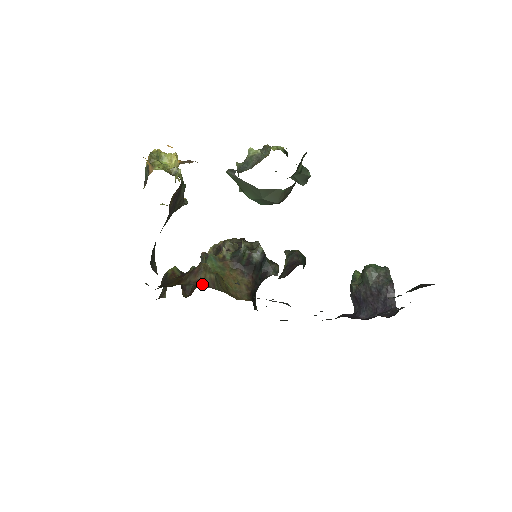
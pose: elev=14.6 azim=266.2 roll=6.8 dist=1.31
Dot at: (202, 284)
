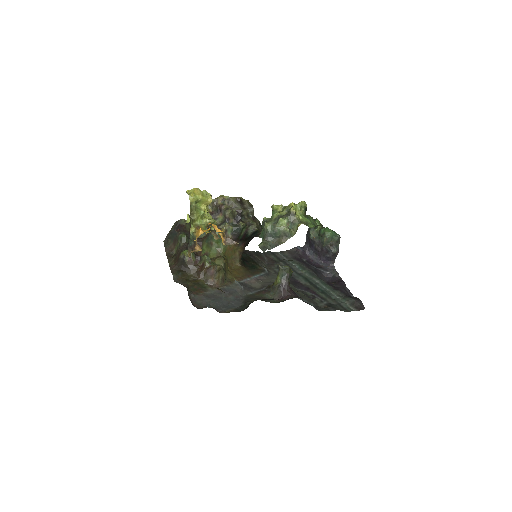
Dot at: (217, 285)
